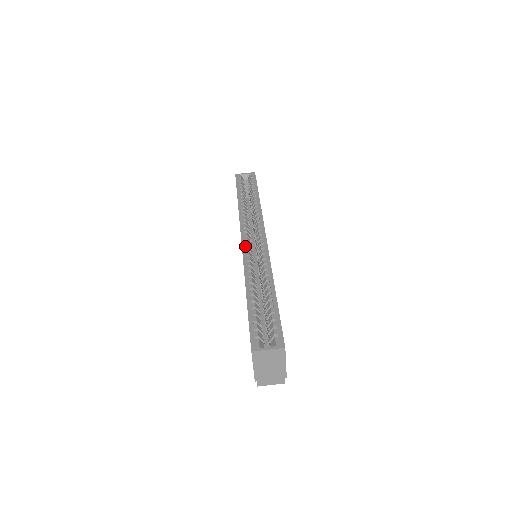
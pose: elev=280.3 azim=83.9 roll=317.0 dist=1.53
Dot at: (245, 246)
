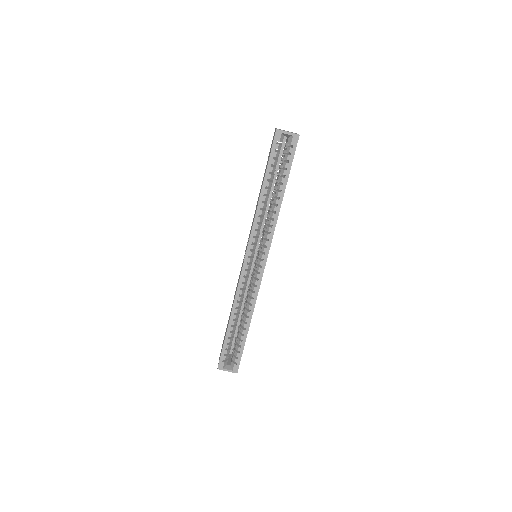
Dot at: (244, 270)
